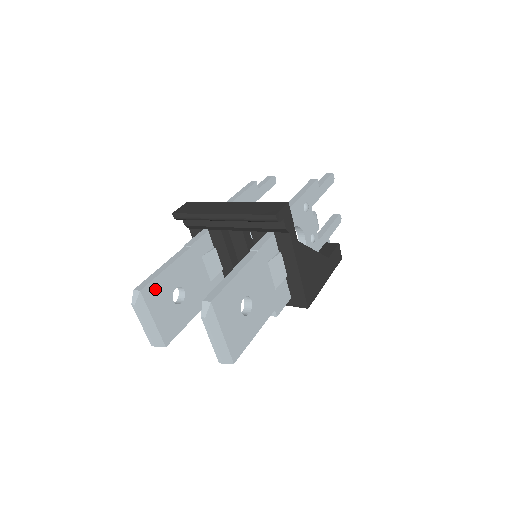
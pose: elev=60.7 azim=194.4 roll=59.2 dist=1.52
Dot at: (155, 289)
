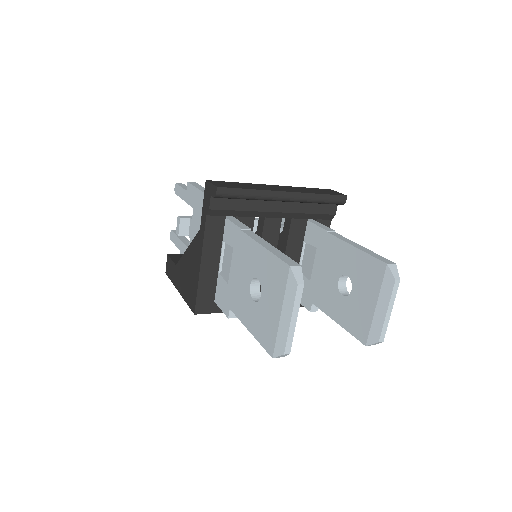
Dot at: occluded
